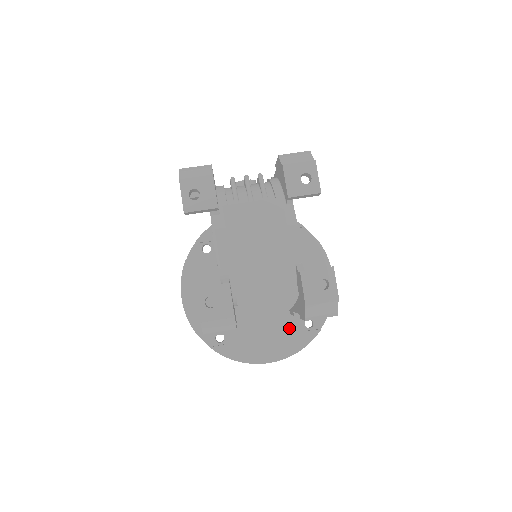
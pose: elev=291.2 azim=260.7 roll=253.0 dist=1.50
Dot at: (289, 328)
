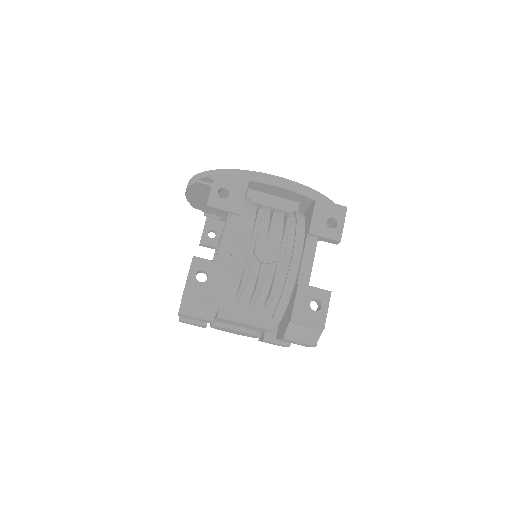
Dot at: occluded
